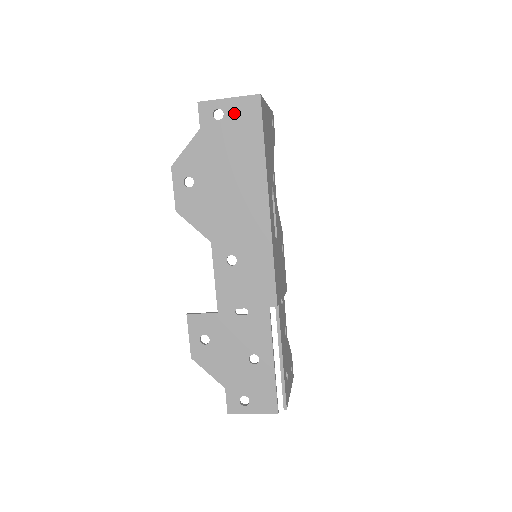
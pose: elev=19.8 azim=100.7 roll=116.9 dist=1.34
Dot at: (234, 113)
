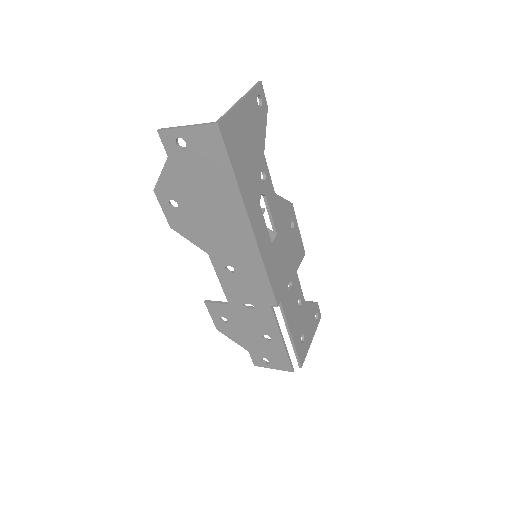
Dot at: (196, 143)
